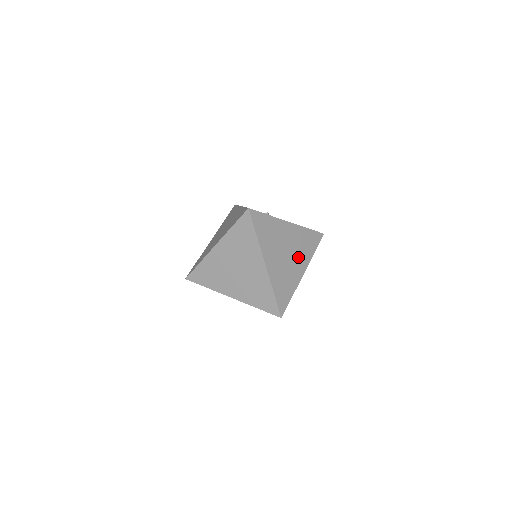
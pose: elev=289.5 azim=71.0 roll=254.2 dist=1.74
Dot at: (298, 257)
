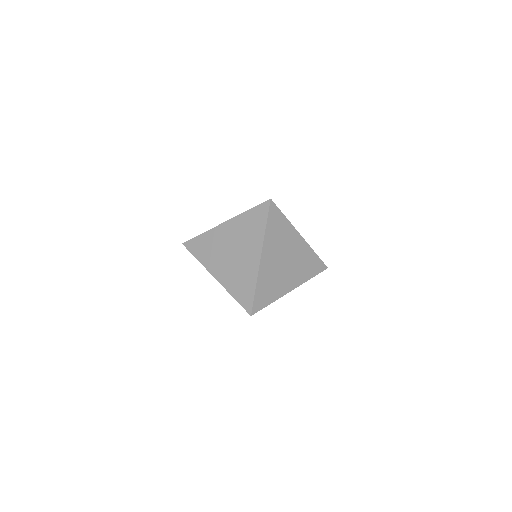
Dot at: (294, 272)
